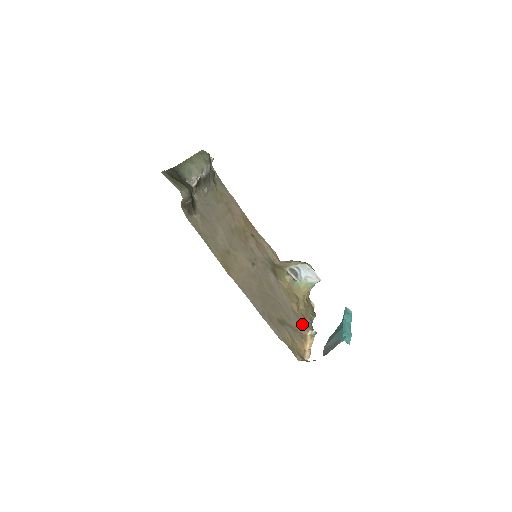
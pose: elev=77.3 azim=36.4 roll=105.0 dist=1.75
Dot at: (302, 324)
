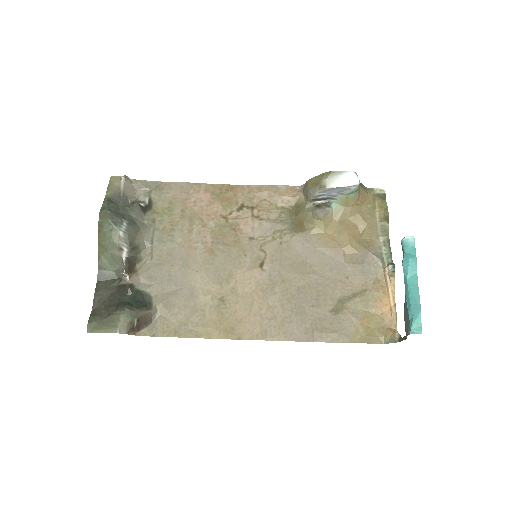
Dot at: (371, 265)
